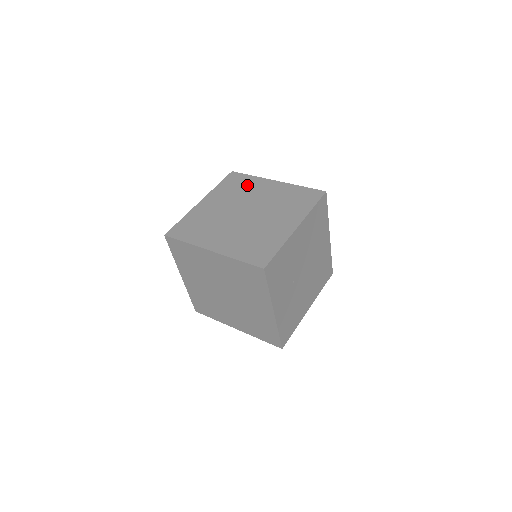
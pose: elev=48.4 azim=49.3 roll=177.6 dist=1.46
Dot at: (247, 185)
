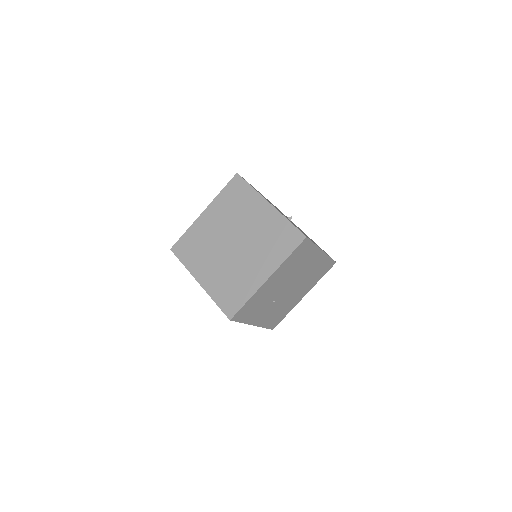
Dot at: (244, 201)
